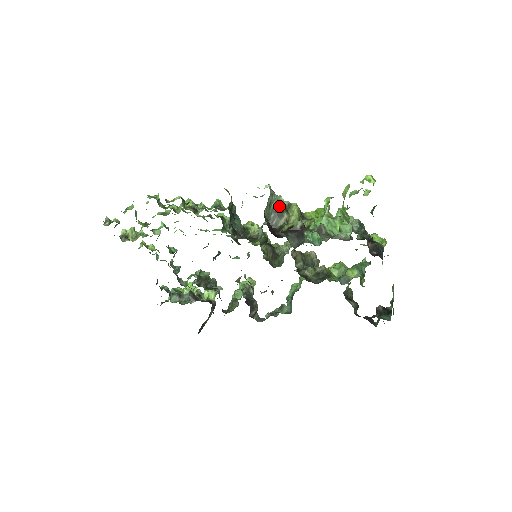
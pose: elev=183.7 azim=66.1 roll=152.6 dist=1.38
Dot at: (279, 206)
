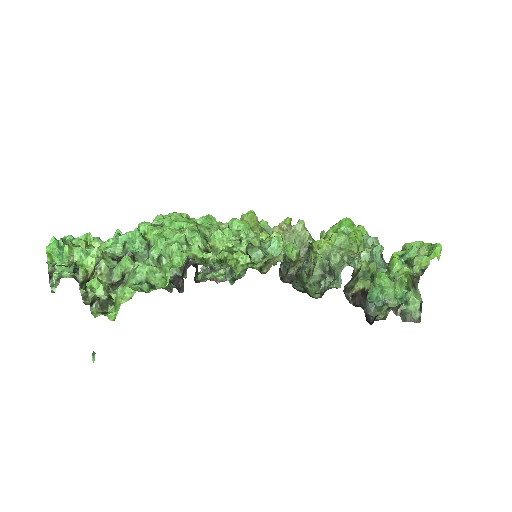
Dot at: occluded
